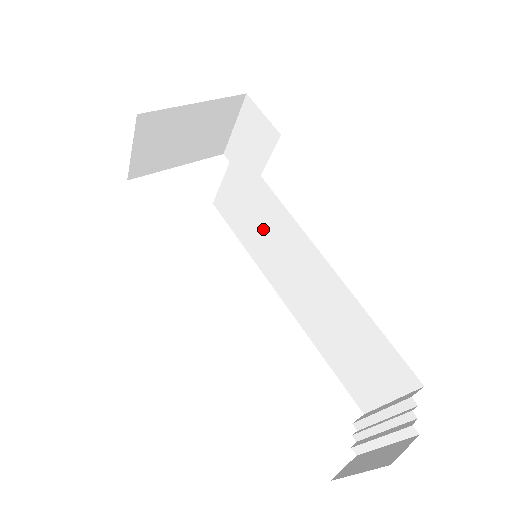
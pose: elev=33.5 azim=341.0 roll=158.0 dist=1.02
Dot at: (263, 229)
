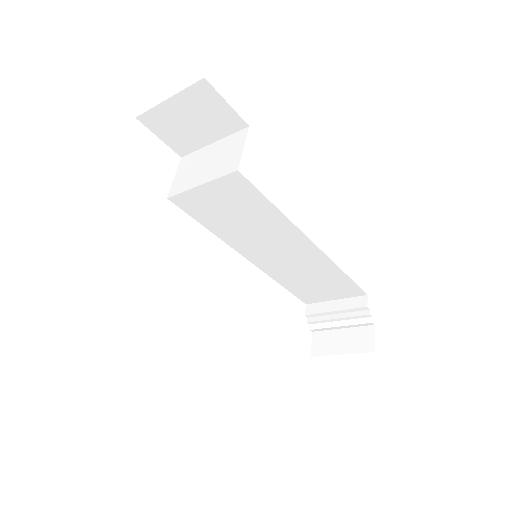
Dot at: (247, 225)
